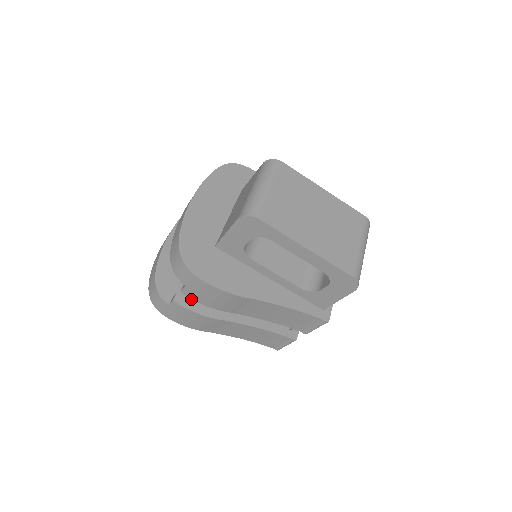
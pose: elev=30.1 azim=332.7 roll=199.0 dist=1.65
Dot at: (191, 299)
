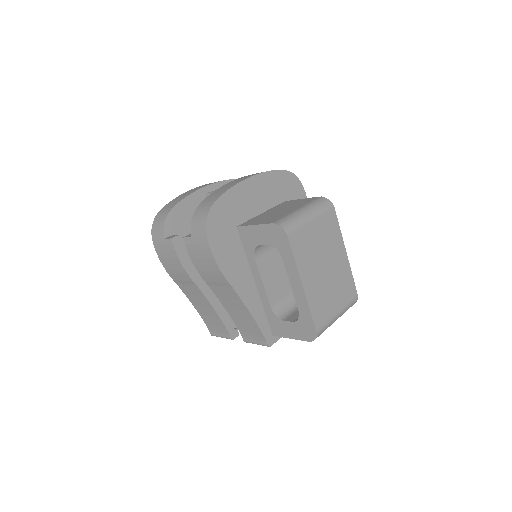
Dot at: (183, 248)
